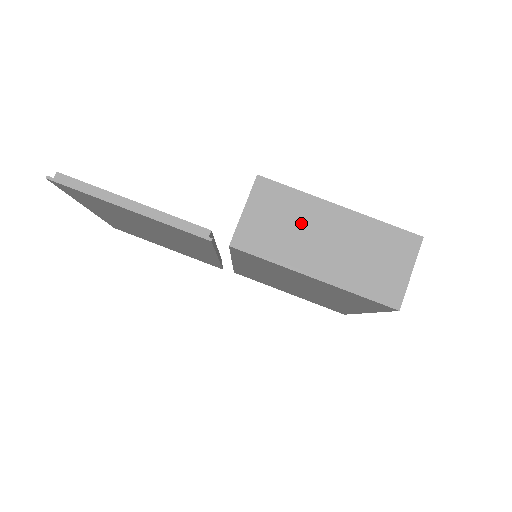
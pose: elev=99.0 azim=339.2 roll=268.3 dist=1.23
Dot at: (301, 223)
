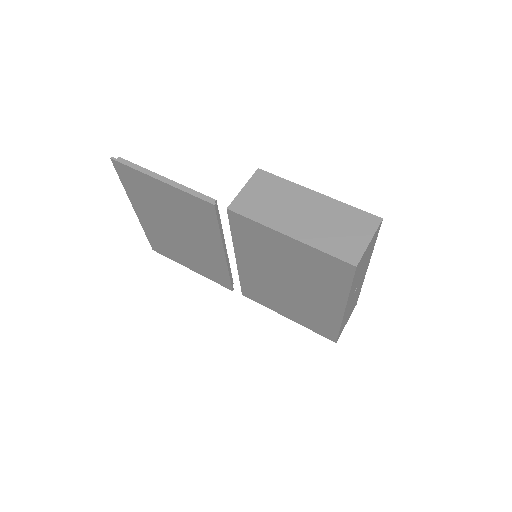
Dot at: (285, 200)
